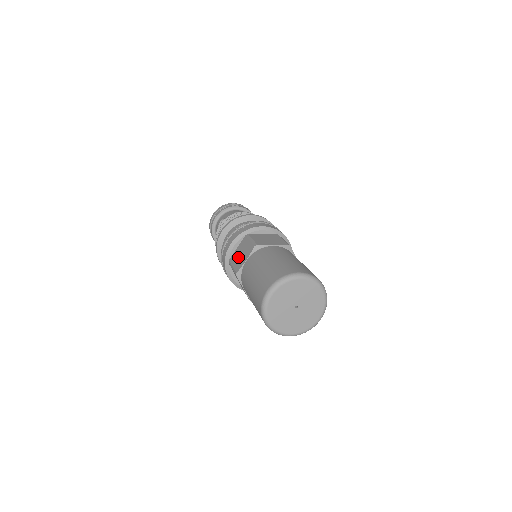
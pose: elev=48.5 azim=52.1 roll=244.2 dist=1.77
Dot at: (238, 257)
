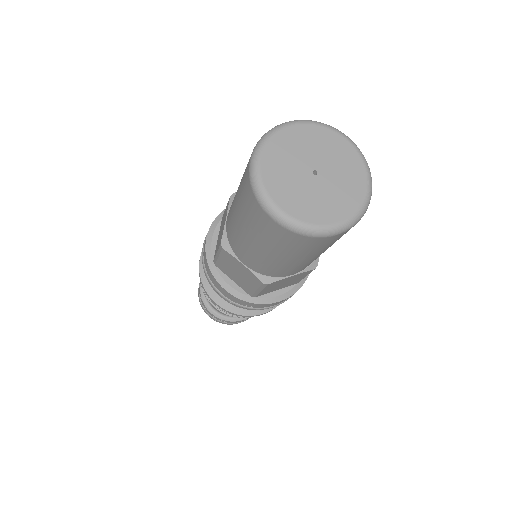
Dot at: (219, 236)
